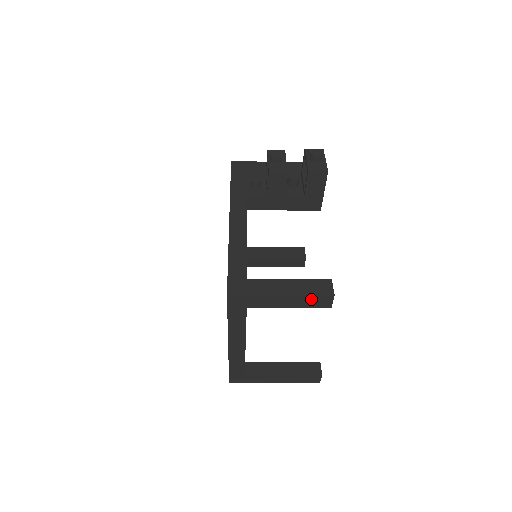
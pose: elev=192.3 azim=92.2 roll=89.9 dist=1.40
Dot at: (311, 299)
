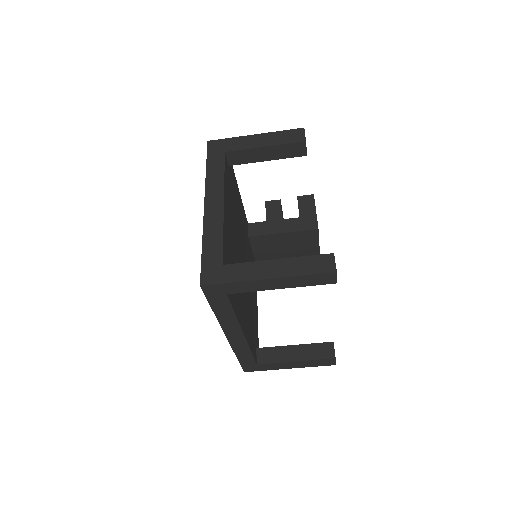
Dot at: (284, 135)
